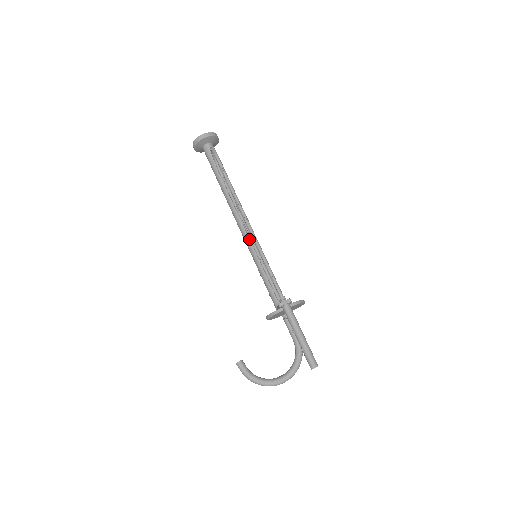
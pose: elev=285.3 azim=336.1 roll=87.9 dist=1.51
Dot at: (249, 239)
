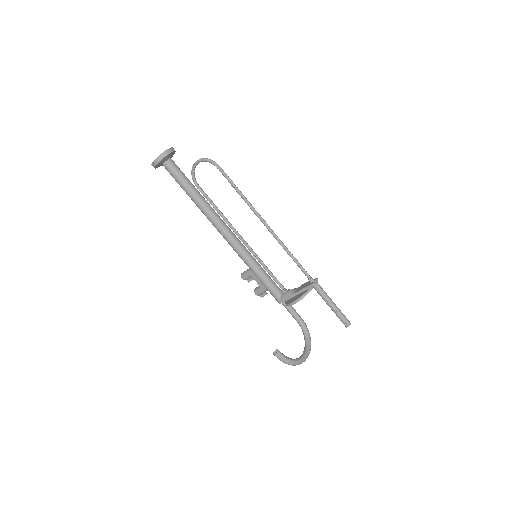
Dot at: (239, 244)
